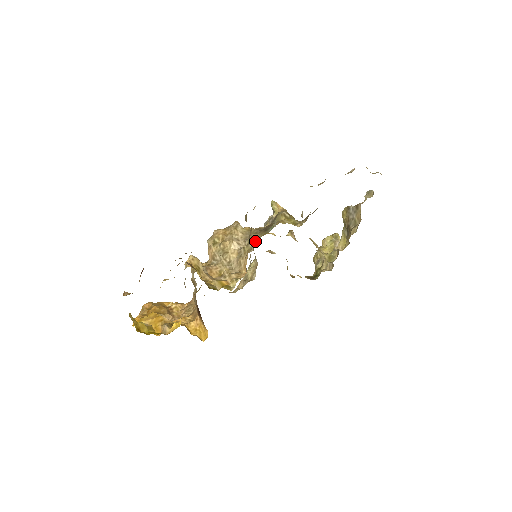
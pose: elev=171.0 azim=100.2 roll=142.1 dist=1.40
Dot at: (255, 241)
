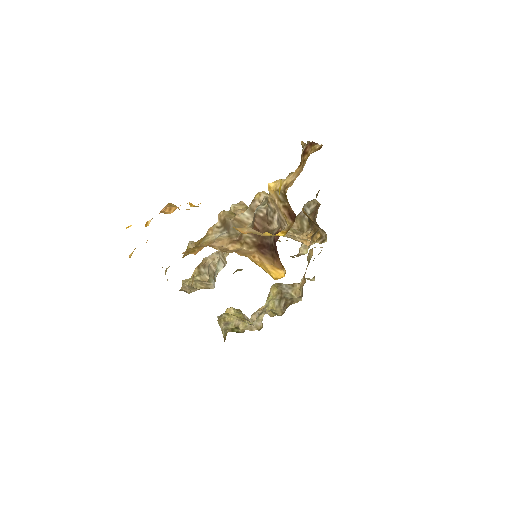
Dot at: occluded
